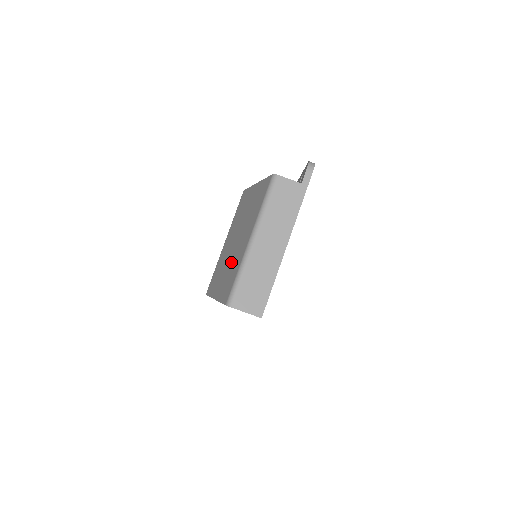
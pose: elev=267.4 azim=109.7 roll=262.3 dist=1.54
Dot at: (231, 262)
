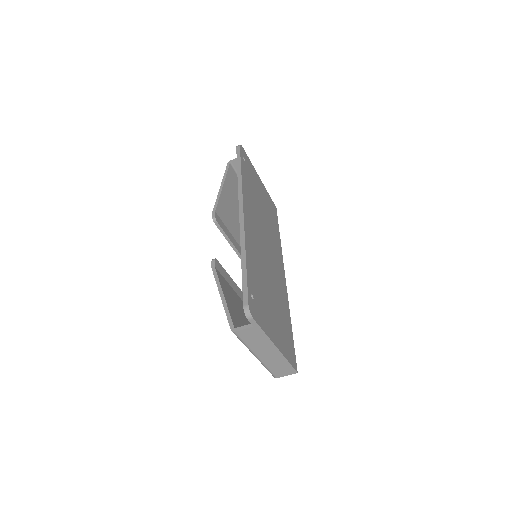
Dot at: occluded
